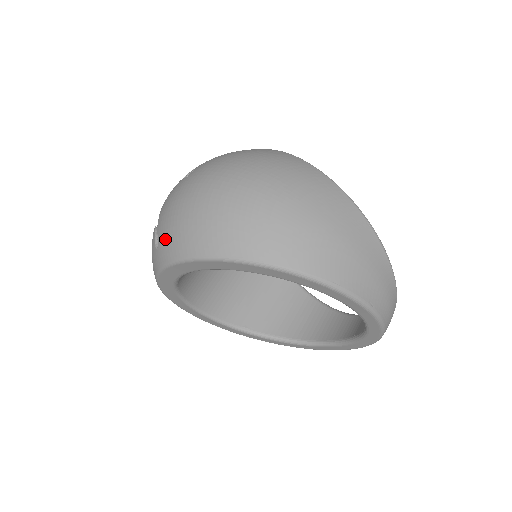
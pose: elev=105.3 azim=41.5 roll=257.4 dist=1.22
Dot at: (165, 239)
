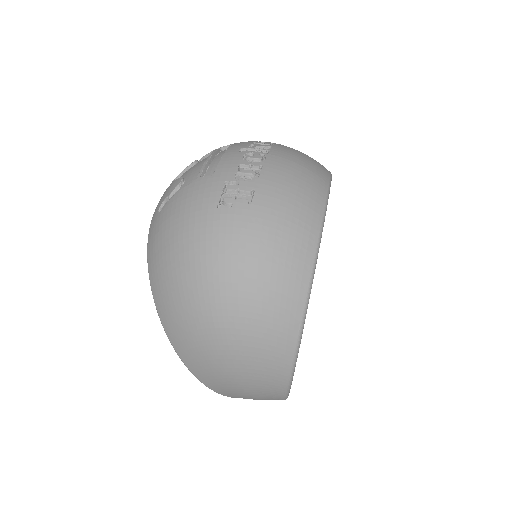
Dot at: (156, 229)
